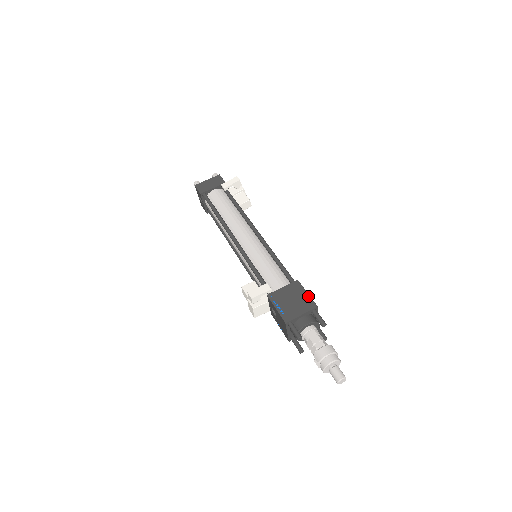
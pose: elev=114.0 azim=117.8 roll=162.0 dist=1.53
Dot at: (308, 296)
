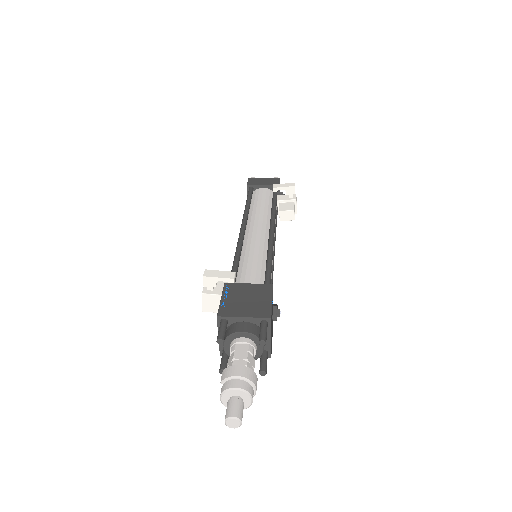
Dot at: (269, 303)
